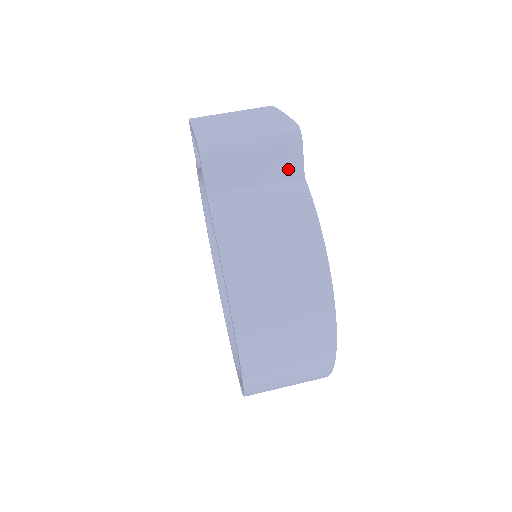
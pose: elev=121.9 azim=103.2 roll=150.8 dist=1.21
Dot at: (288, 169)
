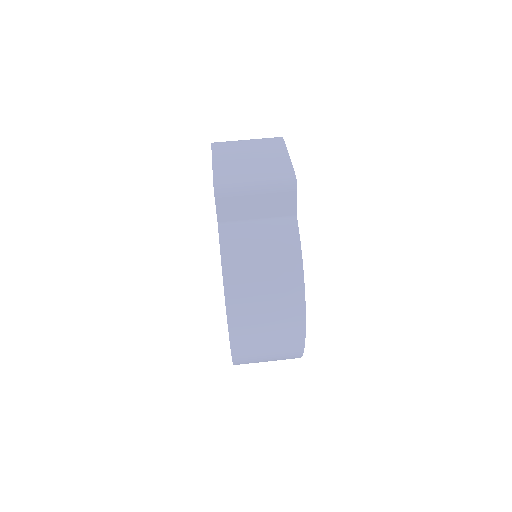
Dot at: (284, 209)
